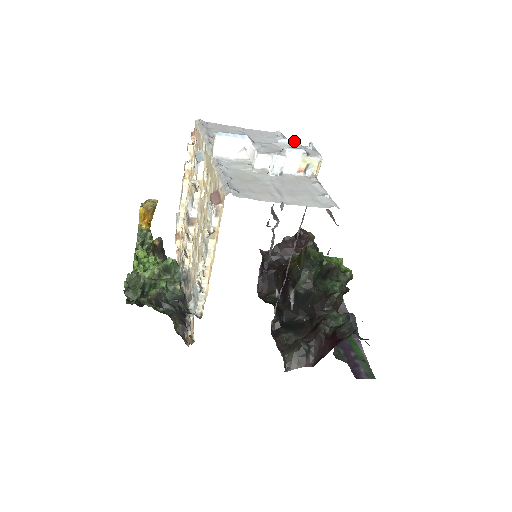
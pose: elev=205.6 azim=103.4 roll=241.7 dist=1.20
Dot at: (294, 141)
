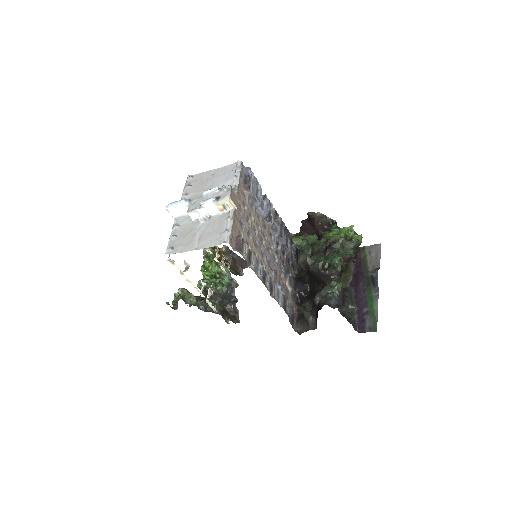
Dot at: (213, 190)
